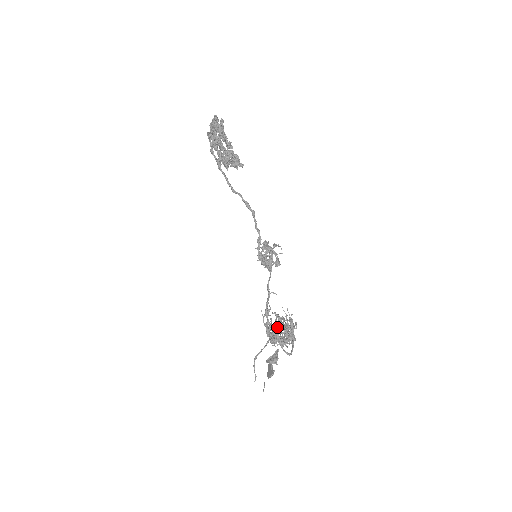
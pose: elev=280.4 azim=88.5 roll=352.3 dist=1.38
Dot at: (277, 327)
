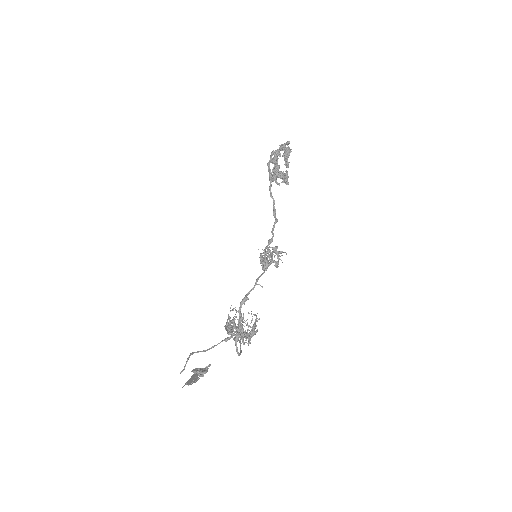
Dot at: occluded
